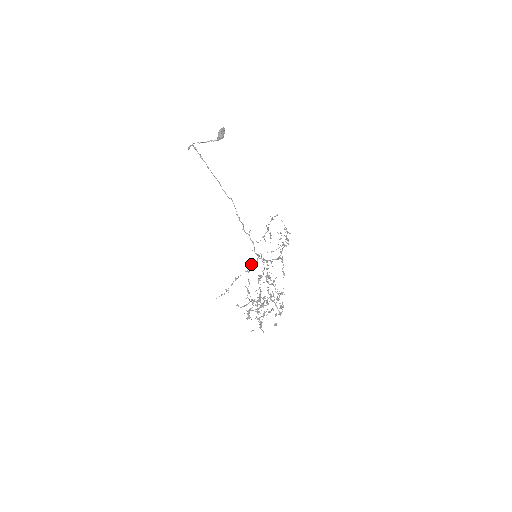
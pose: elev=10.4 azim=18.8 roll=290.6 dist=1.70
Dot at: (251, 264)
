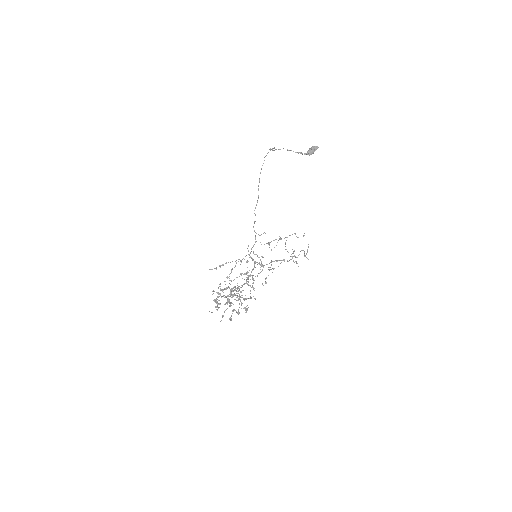
Dot at: occluded
